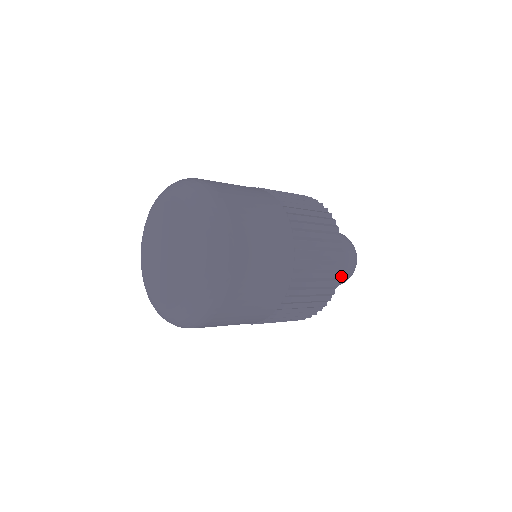
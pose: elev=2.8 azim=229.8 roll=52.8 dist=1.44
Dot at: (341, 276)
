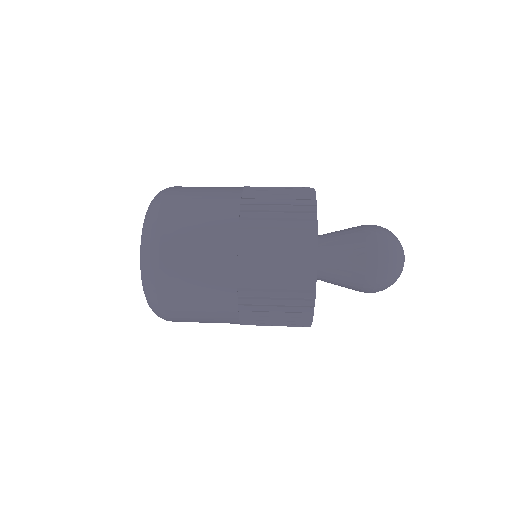
Dot at: occluded
